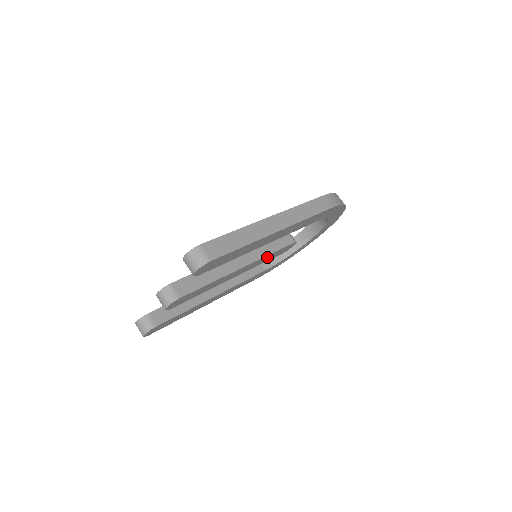
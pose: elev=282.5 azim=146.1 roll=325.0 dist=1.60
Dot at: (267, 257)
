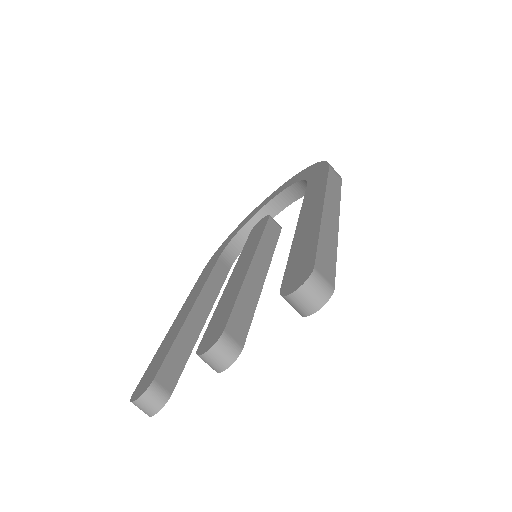
Dot at: occluded
